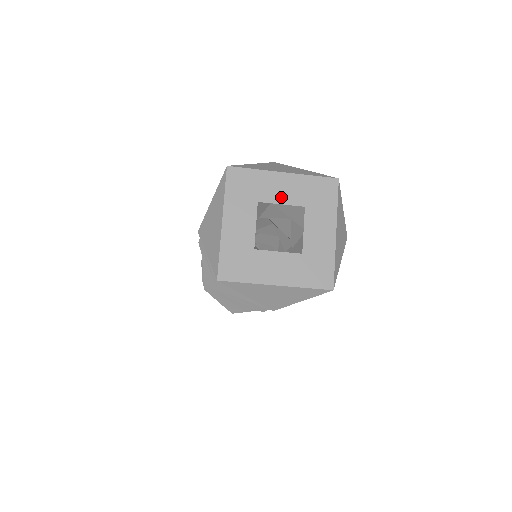
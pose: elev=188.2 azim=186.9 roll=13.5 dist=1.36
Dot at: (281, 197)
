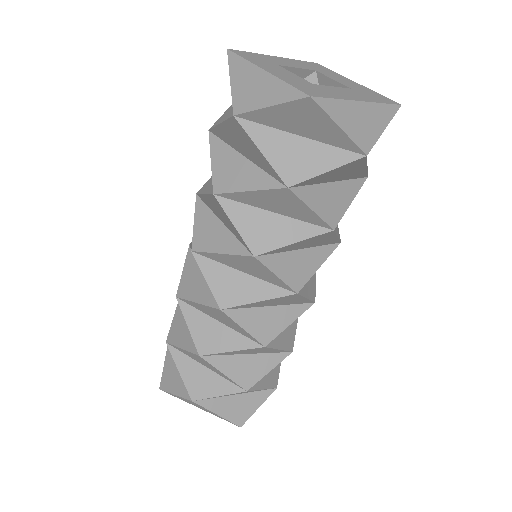
Dot at: (338, 80)
